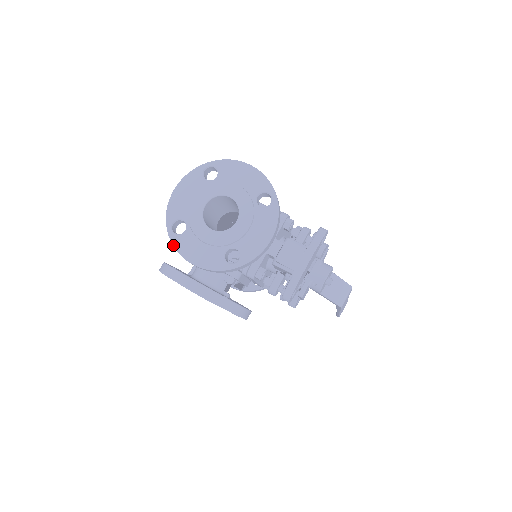
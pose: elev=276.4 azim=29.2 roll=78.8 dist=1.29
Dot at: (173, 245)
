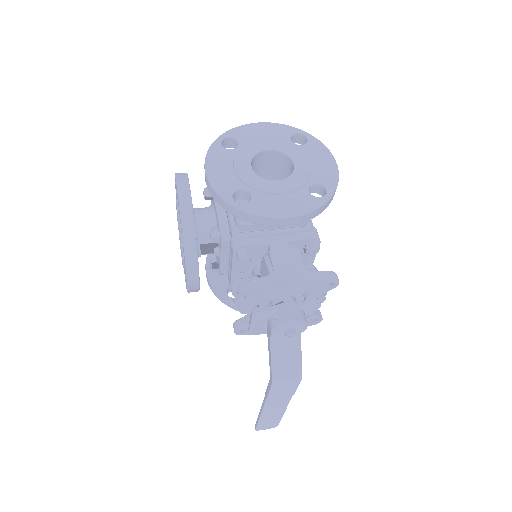
Dot at: (210, 148)
